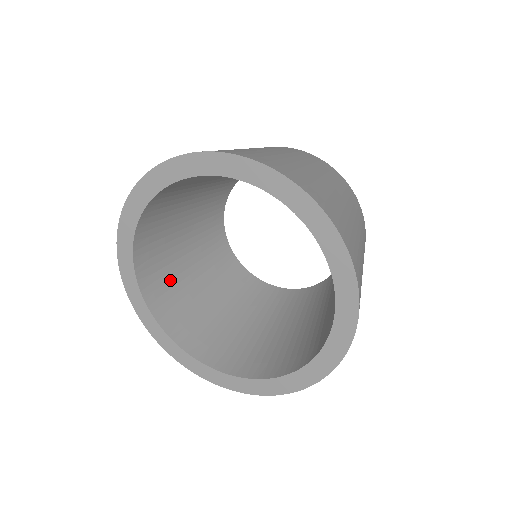
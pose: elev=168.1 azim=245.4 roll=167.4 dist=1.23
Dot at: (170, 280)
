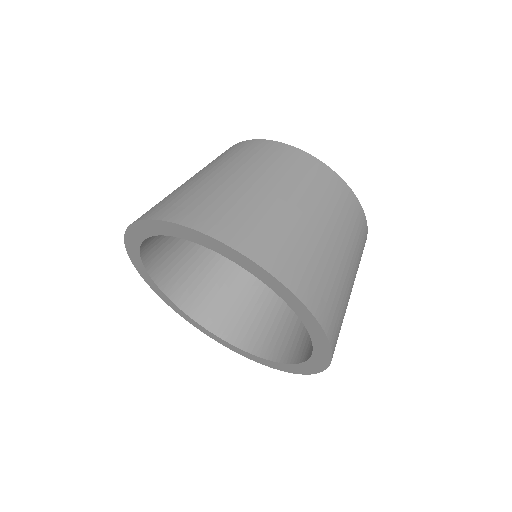
Dot at: (254, 319)
